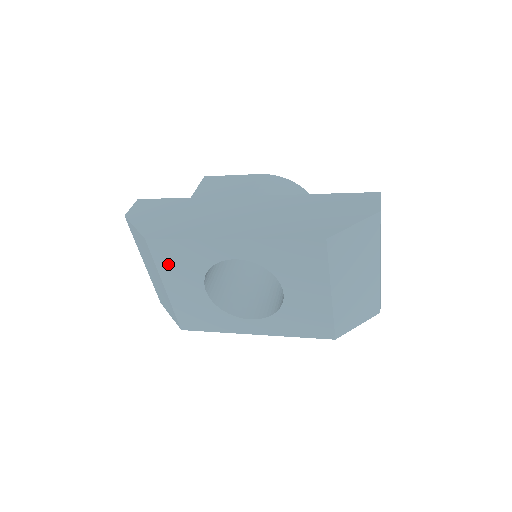
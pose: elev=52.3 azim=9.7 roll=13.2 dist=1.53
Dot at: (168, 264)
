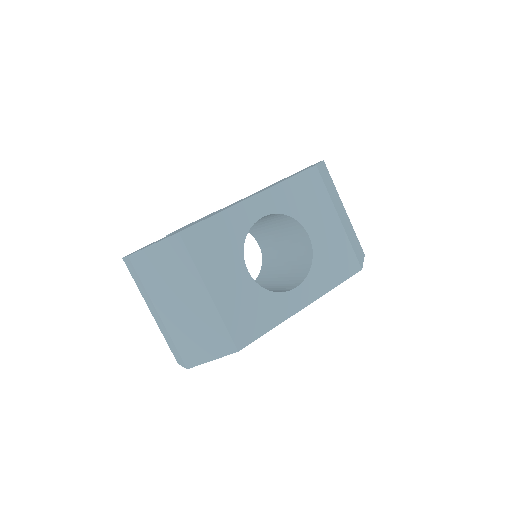
Dot at: (206, 255)
